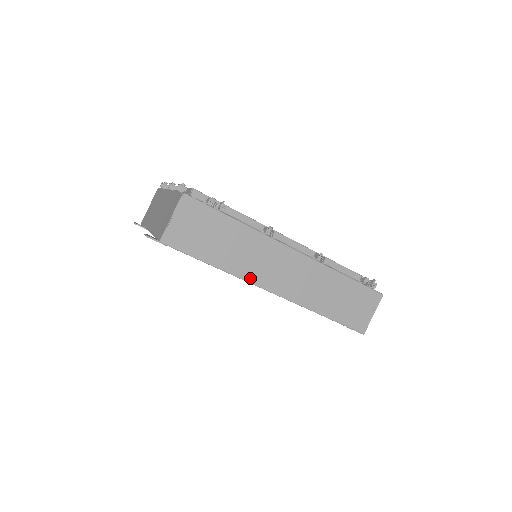
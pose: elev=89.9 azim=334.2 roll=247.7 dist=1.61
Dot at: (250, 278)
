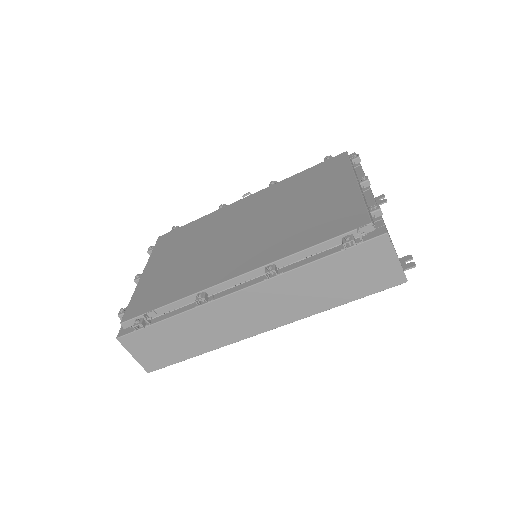
Dot at: (233, 339)
